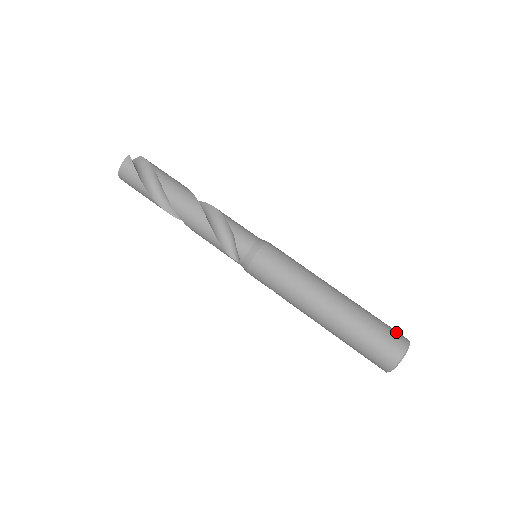
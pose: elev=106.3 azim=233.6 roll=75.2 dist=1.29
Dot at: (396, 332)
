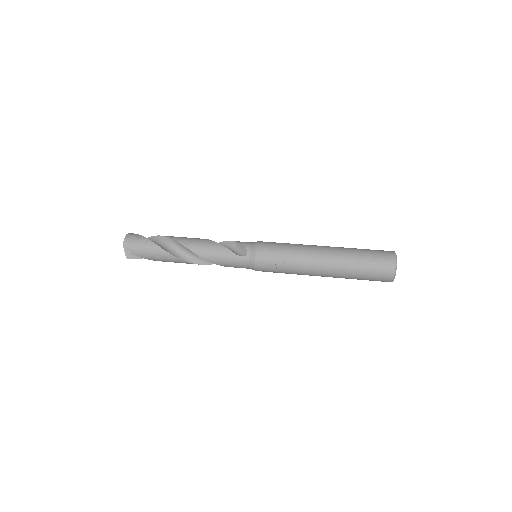
Dot at: occluded
